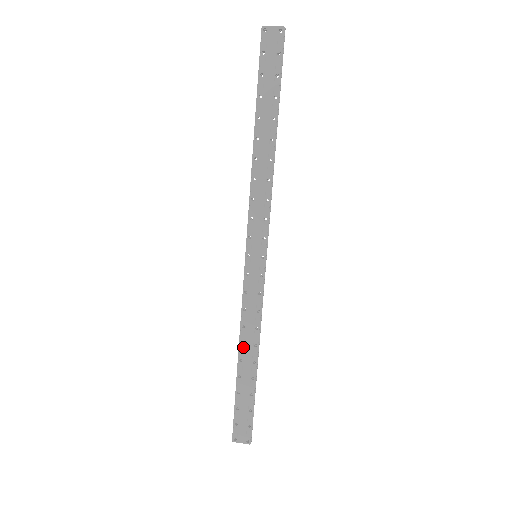
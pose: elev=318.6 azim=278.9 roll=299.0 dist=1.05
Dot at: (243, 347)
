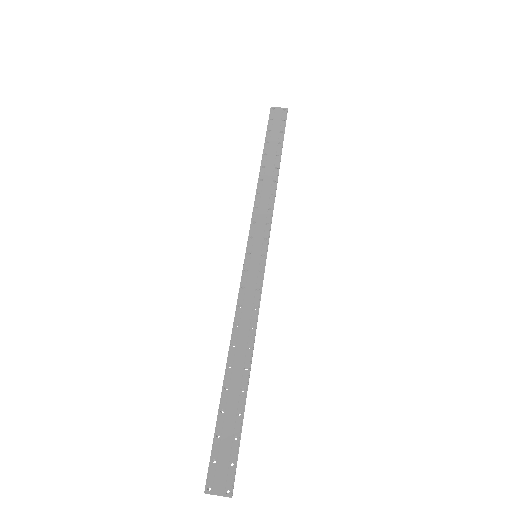
Dot at: (234, 349)
